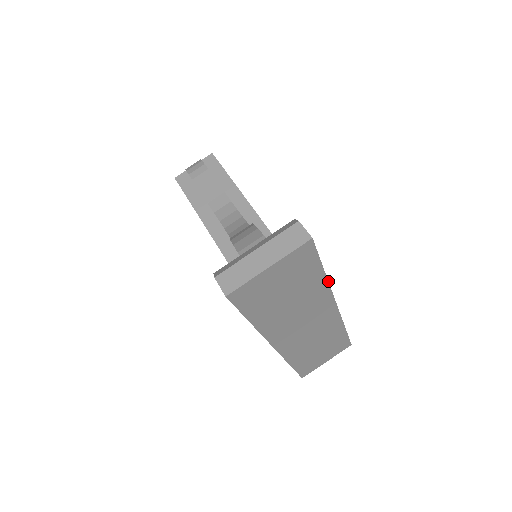
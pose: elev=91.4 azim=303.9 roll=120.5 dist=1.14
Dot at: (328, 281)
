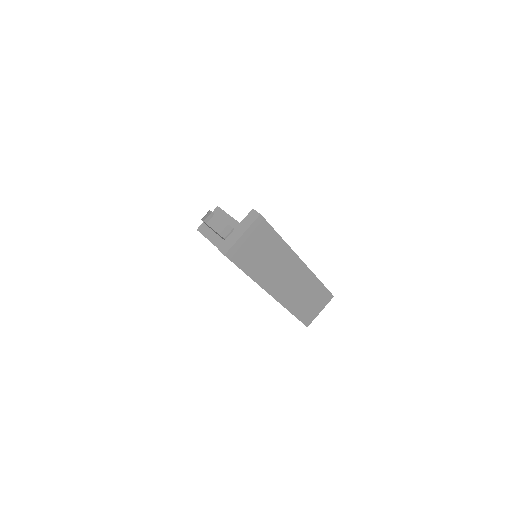
Dot at: occluded
